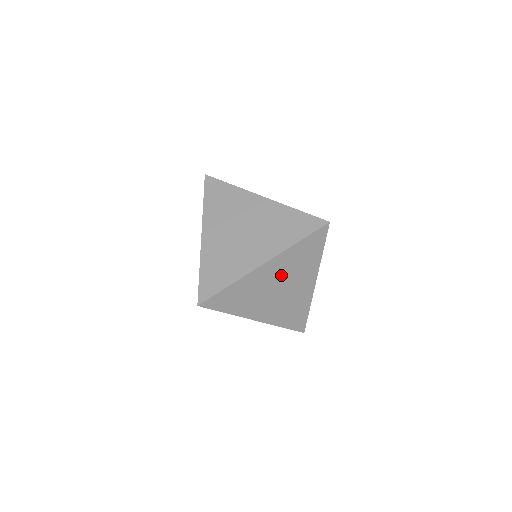
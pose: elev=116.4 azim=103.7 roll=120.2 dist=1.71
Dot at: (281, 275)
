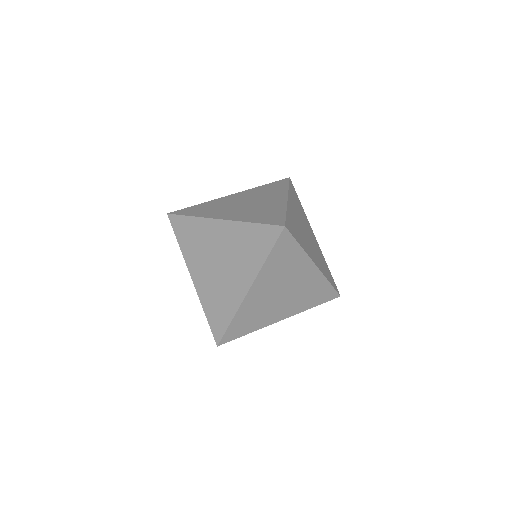
Dot at: (274, 285)
